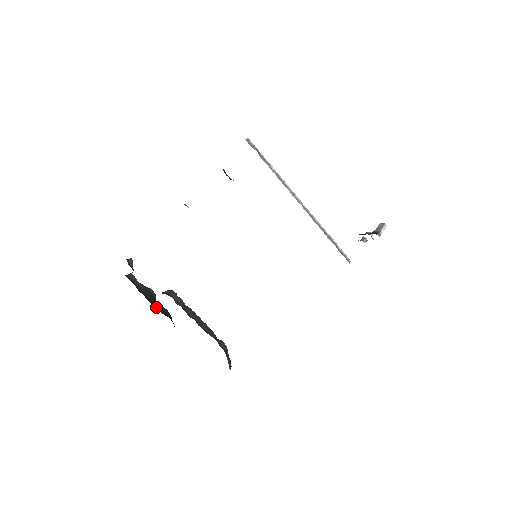
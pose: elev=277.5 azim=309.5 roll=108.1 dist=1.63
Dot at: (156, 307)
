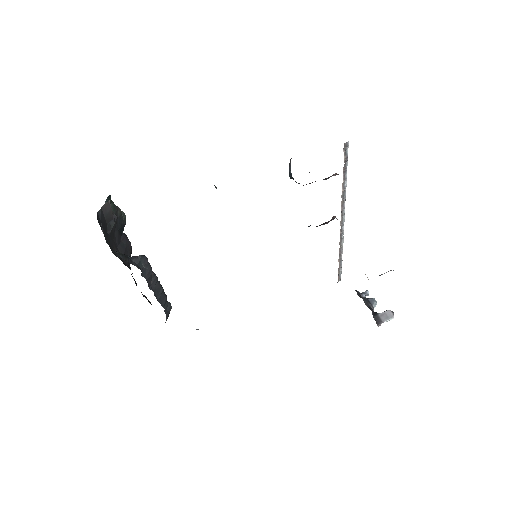
Dot at: (119, 246)
